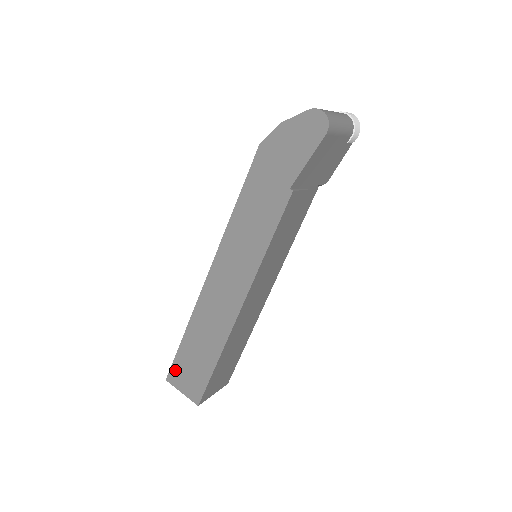
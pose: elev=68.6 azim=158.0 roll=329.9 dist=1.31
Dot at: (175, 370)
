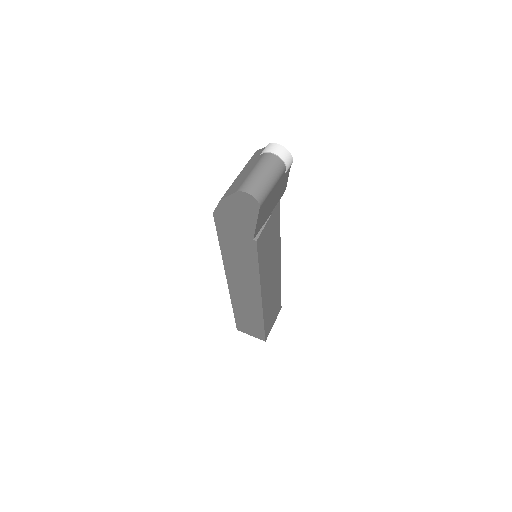
Dot at: (239, 326)
